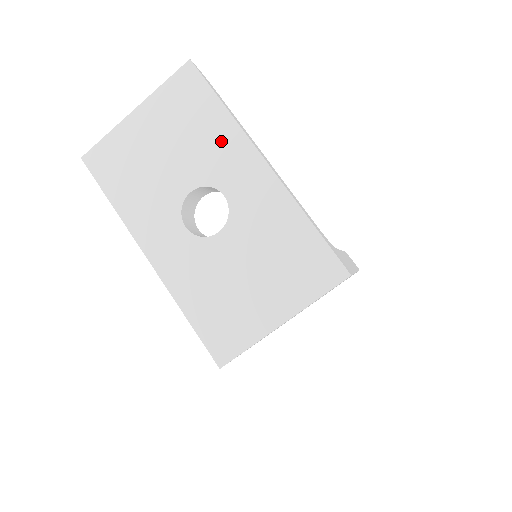
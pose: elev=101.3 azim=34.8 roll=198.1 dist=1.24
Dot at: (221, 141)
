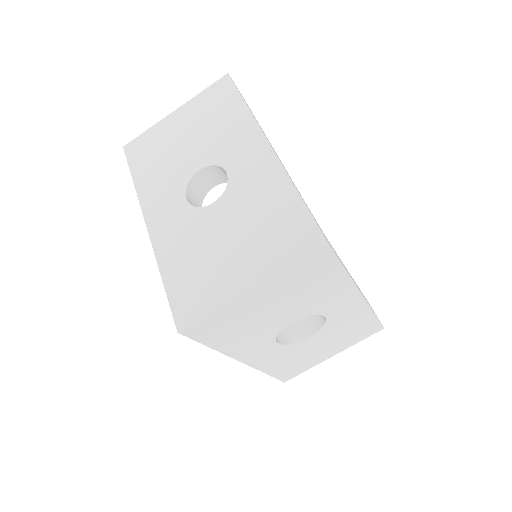
Dot at: (236, 130)
